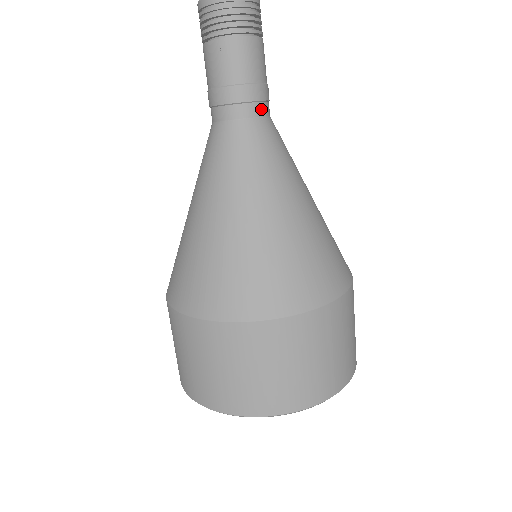
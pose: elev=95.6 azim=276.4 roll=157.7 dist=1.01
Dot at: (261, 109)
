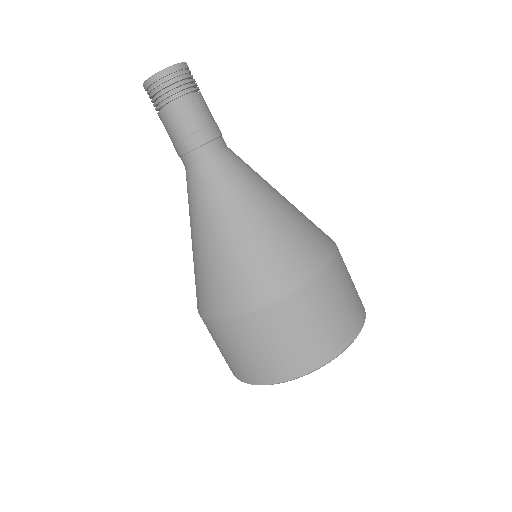
Dot at: (224, 141)
